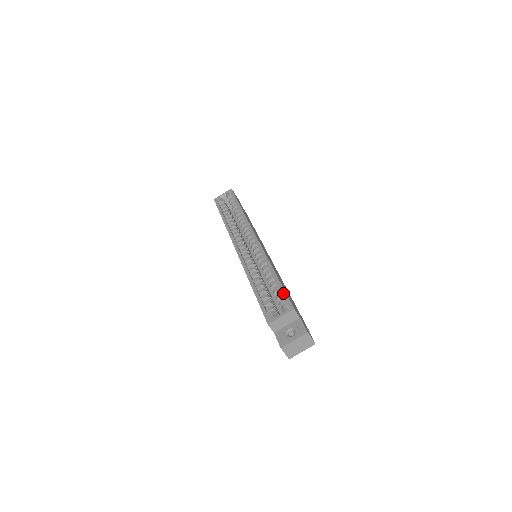
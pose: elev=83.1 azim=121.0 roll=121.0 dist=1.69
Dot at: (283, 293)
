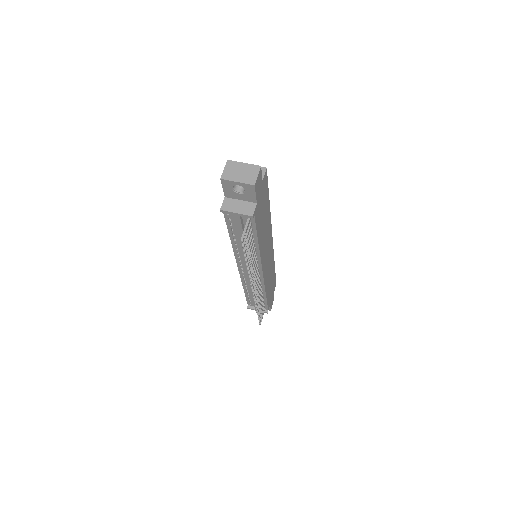
Dot at: occluded
